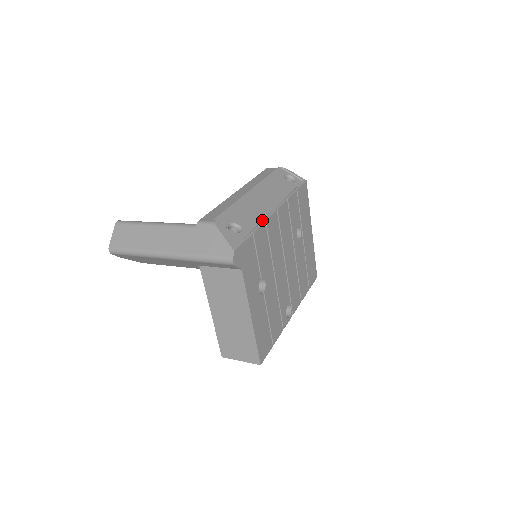
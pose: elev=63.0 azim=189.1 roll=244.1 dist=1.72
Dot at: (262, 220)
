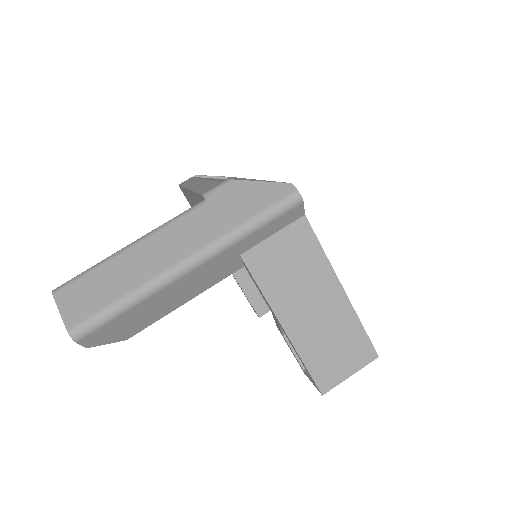
Dot at: occluded
